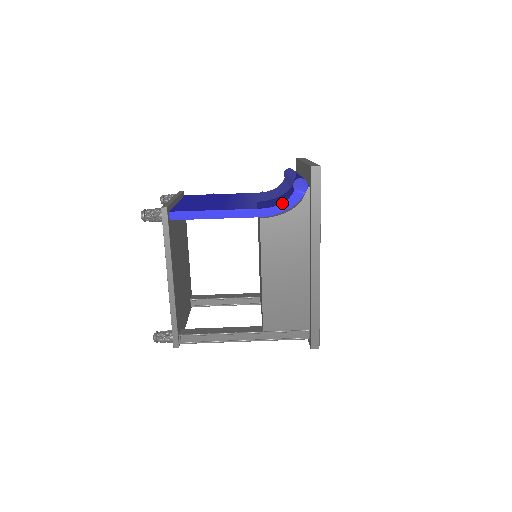
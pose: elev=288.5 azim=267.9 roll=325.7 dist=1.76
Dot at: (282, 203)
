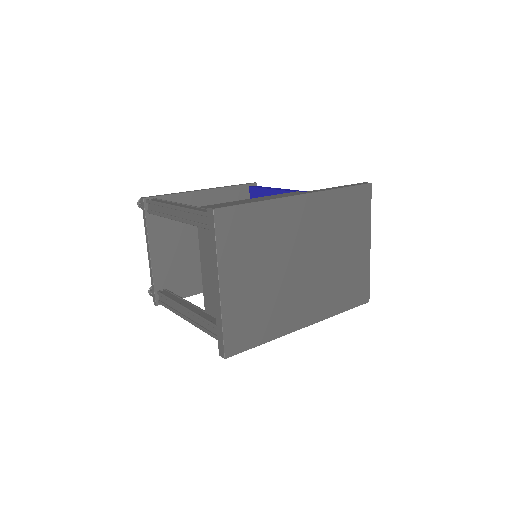
Dot at: occluded
